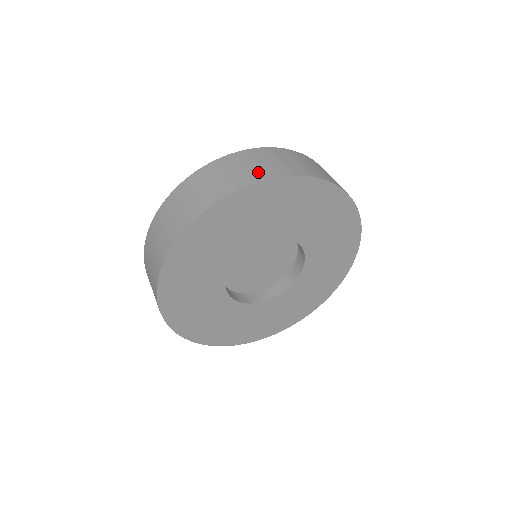
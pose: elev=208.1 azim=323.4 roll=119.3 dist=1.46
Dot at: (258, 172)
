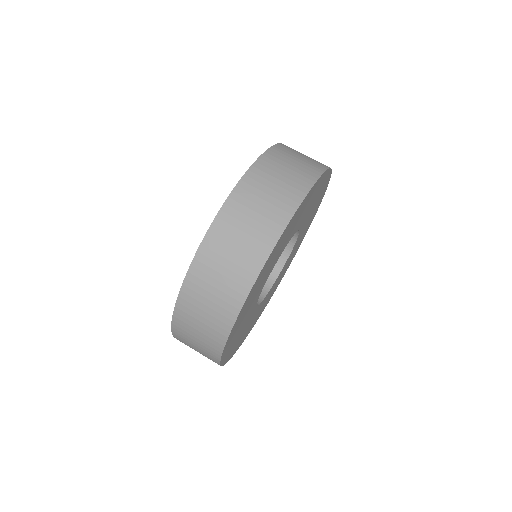
Dot at: (311, 165)
